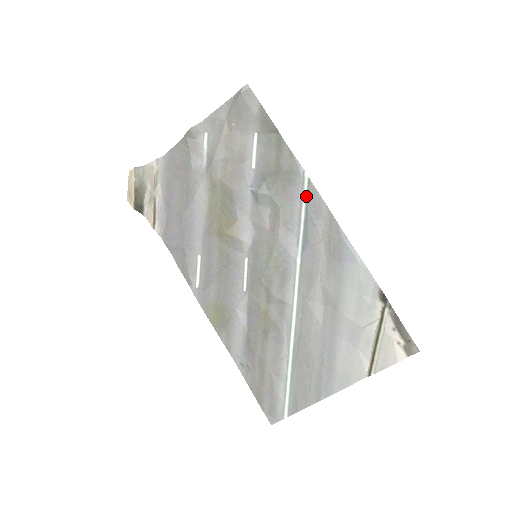
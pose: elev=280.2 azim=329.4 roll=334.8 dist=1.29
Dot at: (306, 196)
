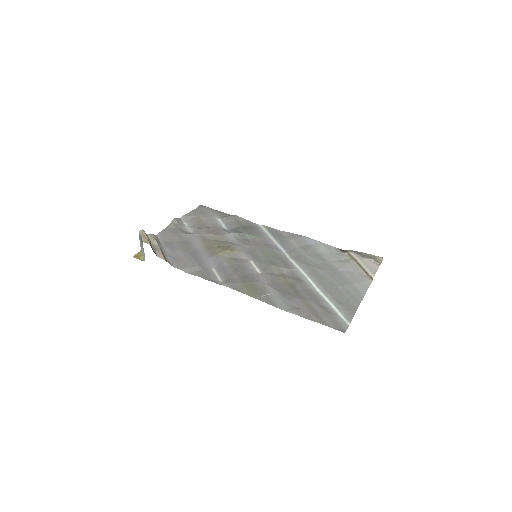
Dot at: (267, 230)
